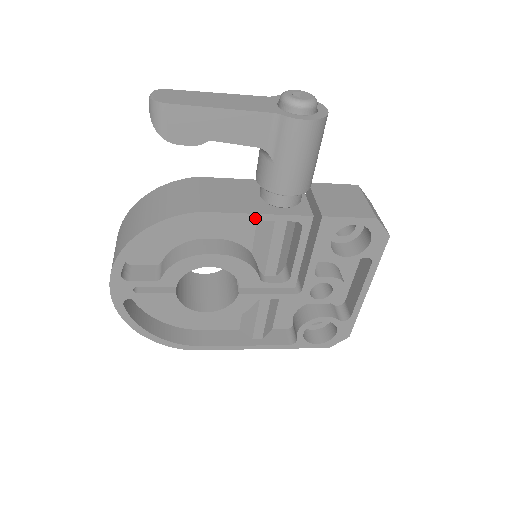
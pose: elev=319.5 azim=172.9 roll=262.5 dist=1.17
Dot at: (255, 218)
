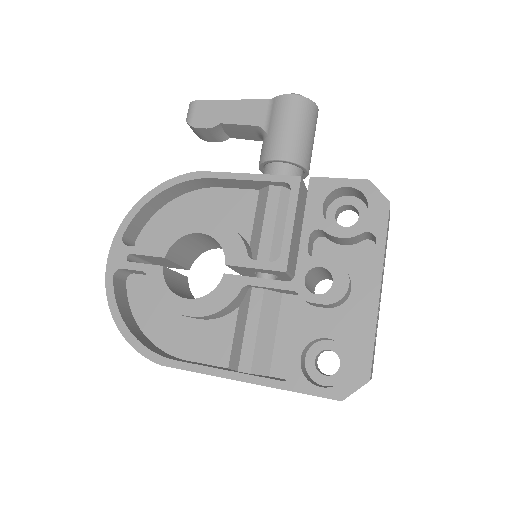
Dot at: (246, 178)
